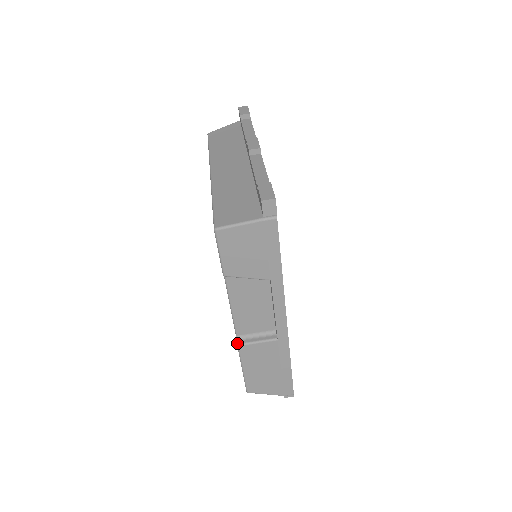
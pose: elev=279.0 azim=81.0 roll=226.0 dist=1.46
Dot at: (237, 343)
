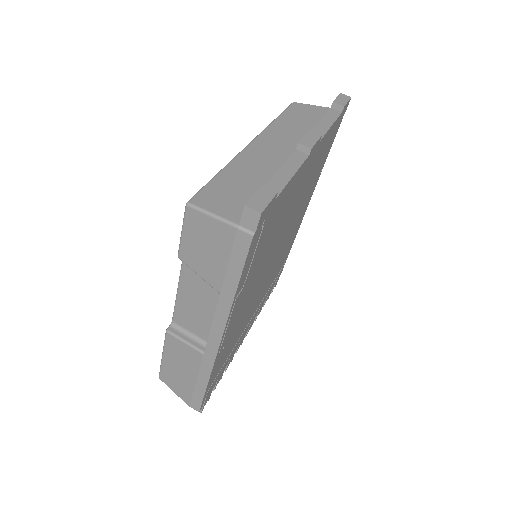
Dot at: (167, 328)
